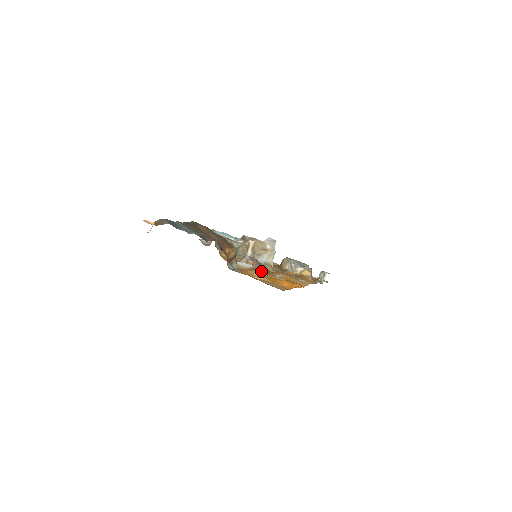
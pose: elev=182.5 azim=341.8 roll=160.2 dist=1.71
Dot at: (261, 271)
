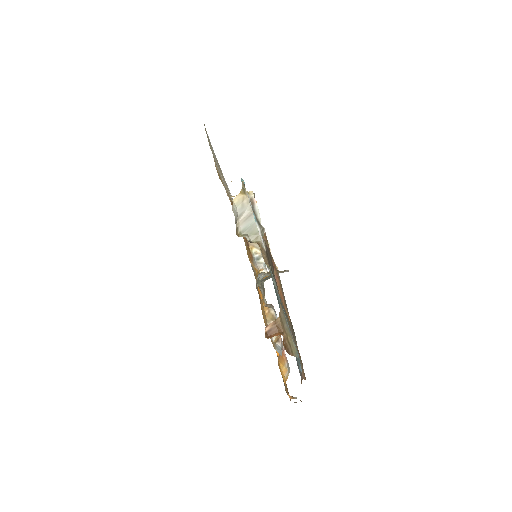
Dot at: (289, 372)
